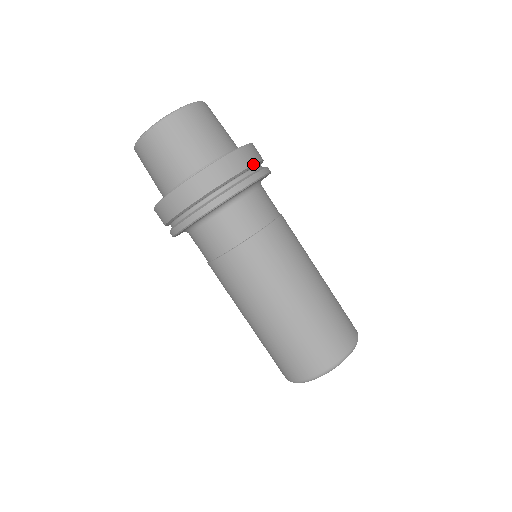
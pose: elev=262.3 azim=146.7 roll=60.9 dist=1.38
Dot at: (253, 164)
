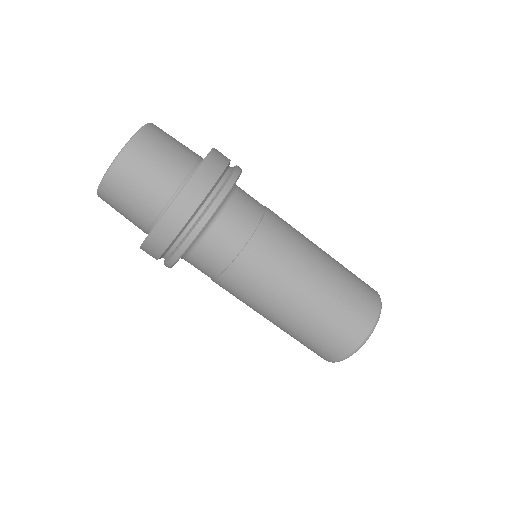
Dot at: (198, 205)
